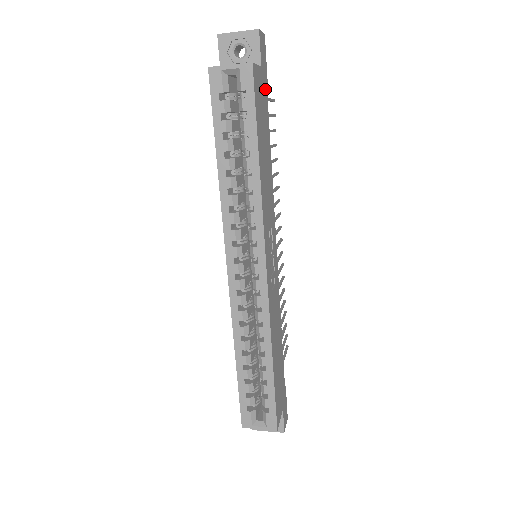
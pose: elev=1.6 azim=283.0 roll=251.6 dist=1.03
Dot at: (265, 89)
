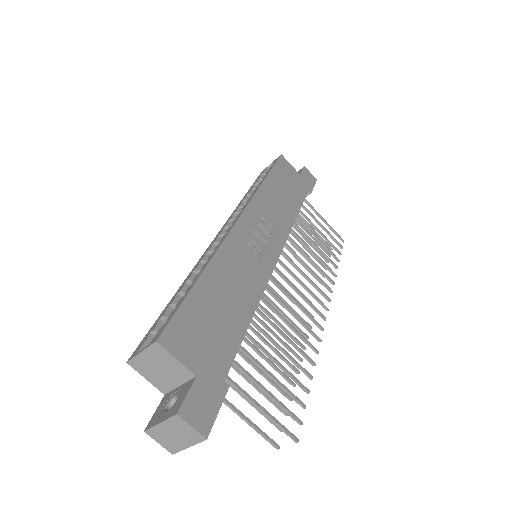
Dot at: (304, 187)
